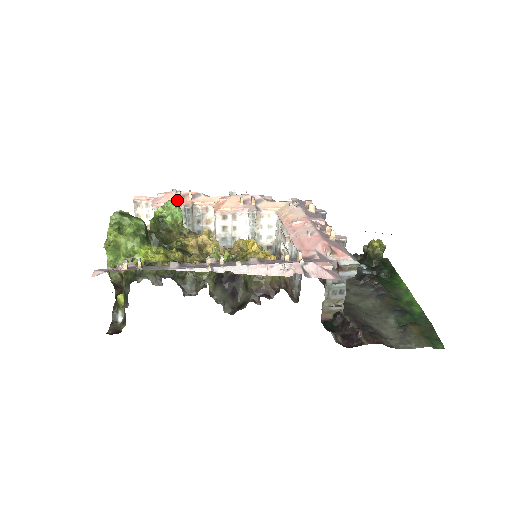
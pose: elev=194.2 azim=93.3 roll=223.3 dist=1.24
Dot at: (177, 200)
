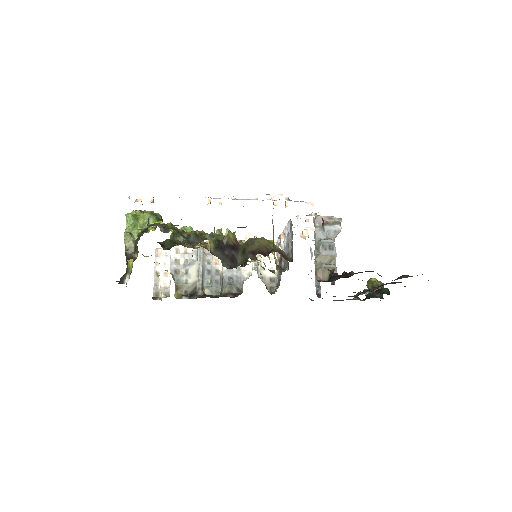
Dot at: occluded
